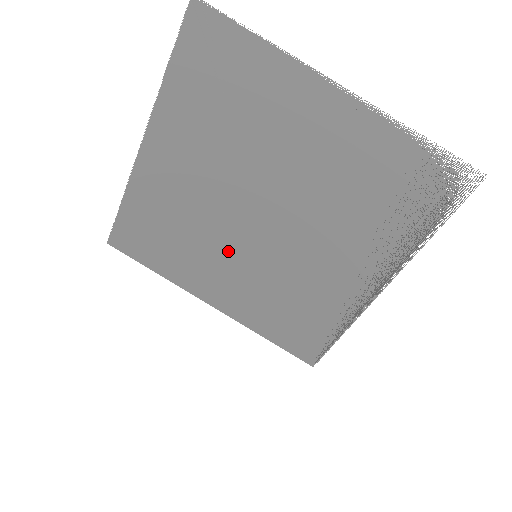
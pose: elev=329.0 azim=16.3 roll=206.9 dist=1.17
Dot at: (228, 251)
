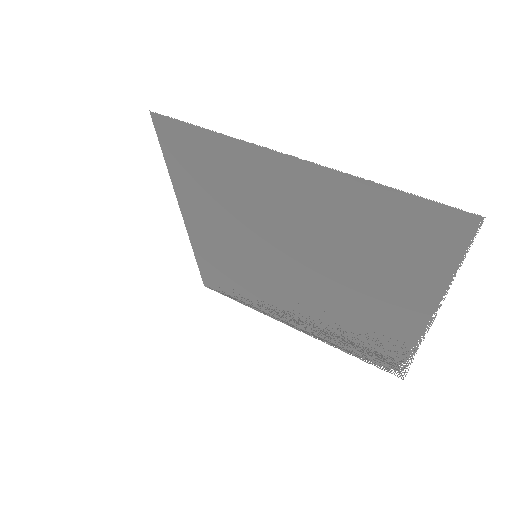
Dot at: (243, 236)
